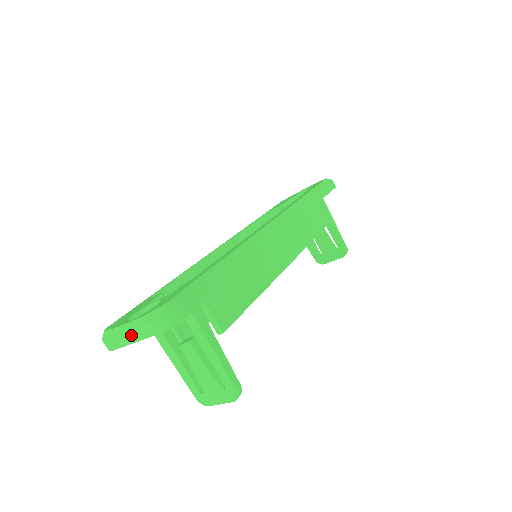
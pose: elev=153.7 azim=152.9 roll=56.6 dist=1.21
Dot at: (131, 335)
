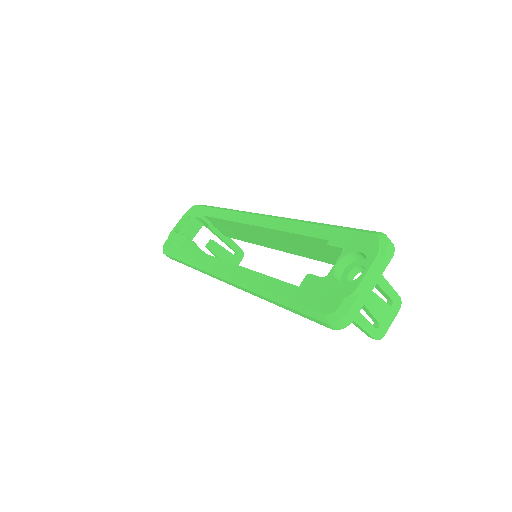
Dot at: (371, 281)
